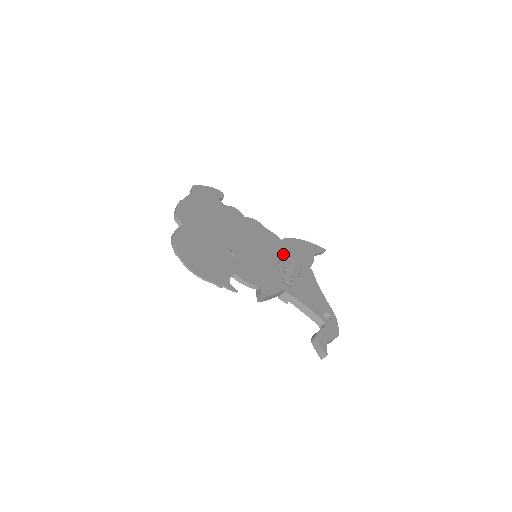
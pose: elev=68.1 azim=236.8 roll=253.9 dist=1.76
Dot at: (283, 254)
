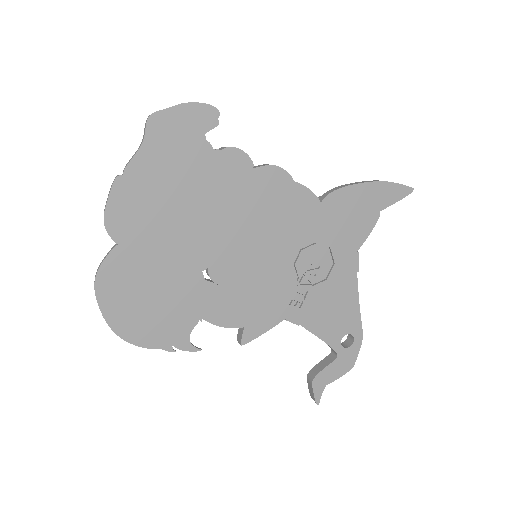
Dot at: (311, 238)
